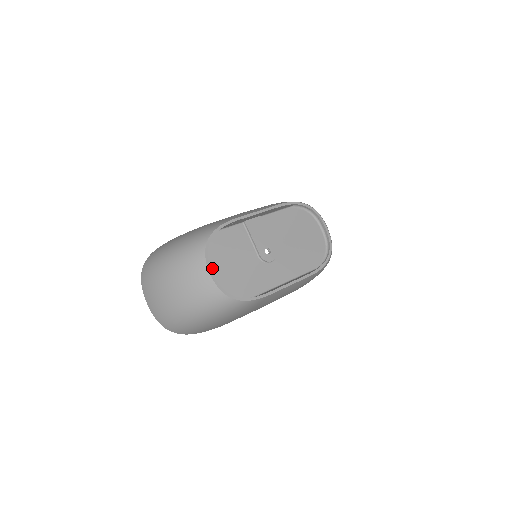
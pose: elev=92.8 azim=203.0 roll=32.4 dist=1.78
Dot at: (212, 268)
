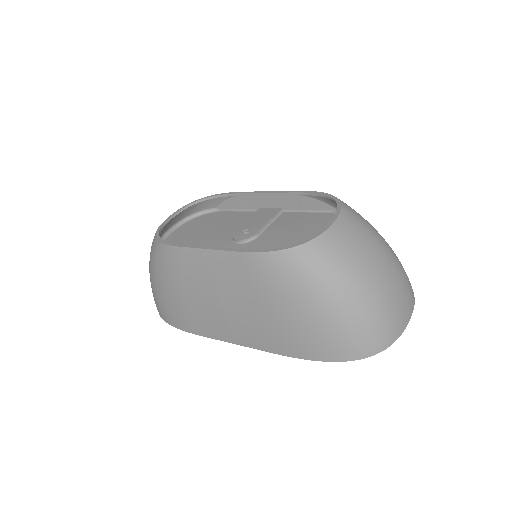
Dot at: (191, 230)
